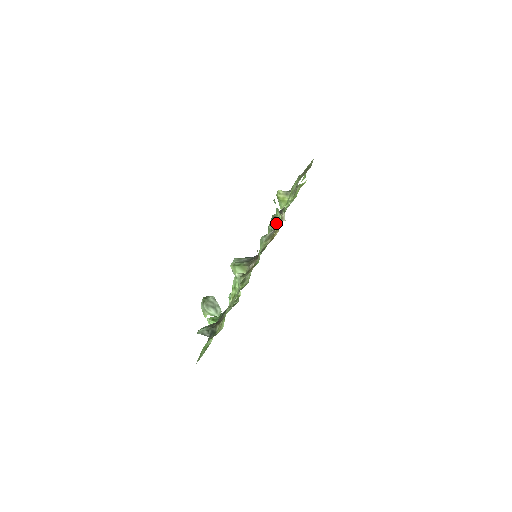
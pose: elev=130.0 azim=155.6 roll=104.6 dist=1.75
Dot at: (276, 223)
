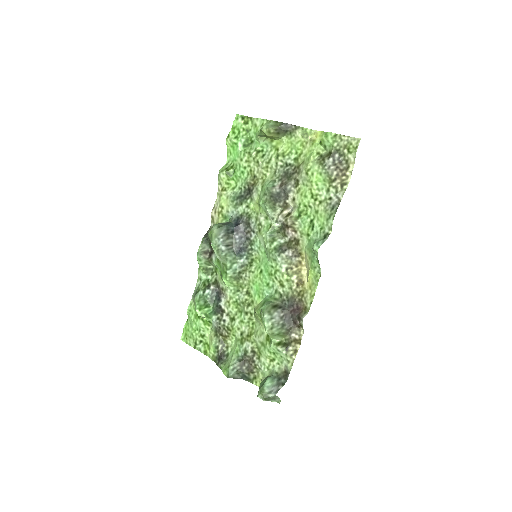
Dot at: (311, 273)
